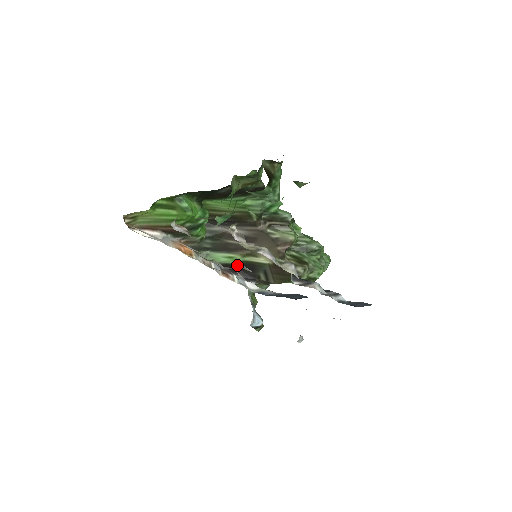
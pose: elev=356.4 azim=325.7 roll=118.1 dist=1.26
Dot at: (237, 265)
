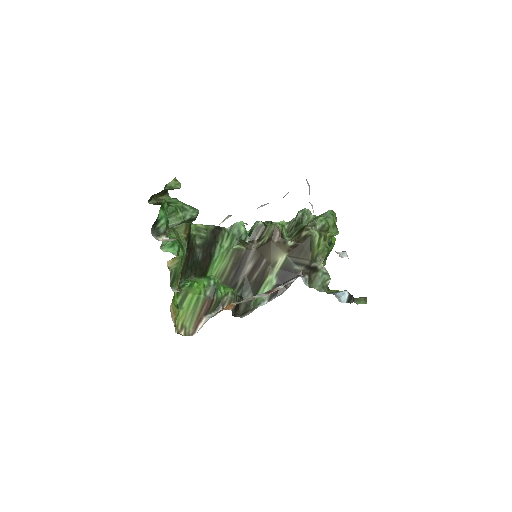
Dot at: (278, 283)
